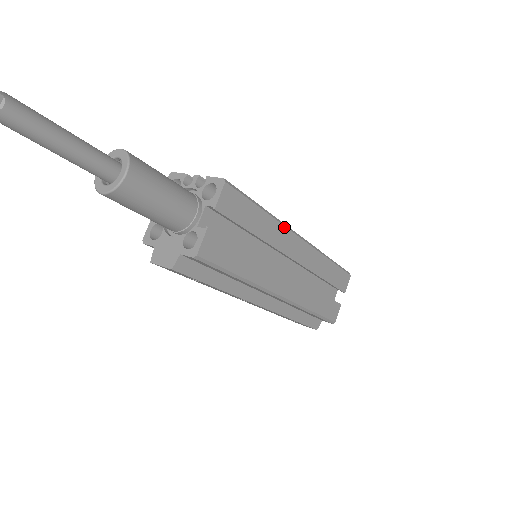
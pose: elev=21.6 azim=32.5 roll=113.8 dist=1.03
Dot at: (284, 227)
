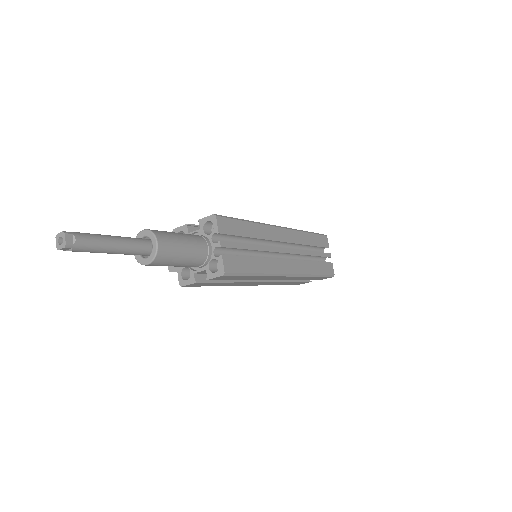
Dot at: (272, 276)
